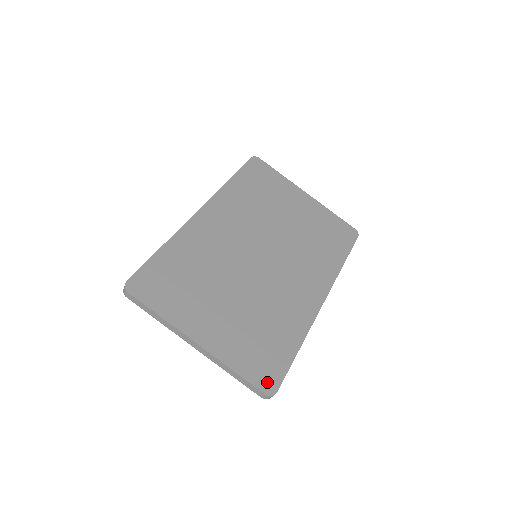
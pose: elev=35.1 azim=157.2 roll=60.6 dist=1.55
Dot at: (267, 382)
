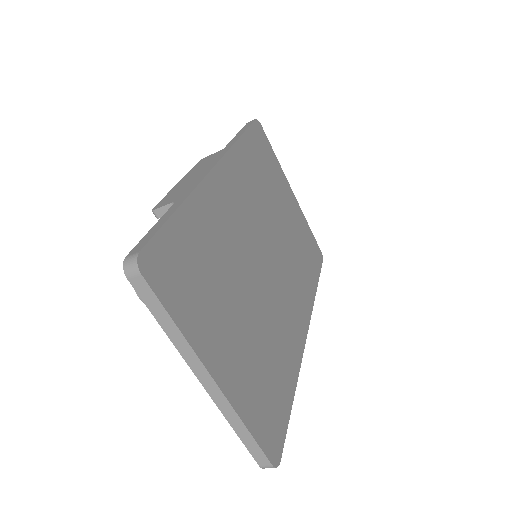
Dot at: (273, 446)
